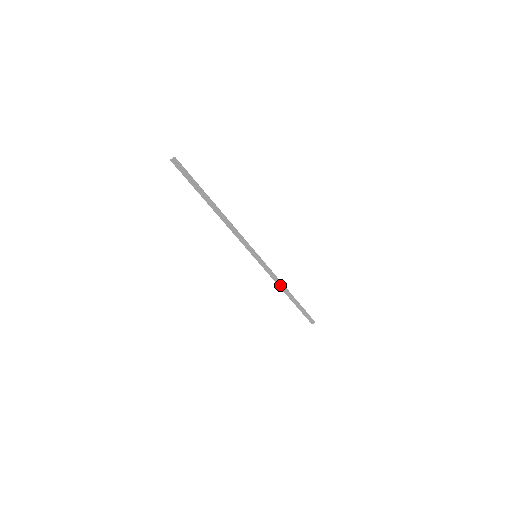
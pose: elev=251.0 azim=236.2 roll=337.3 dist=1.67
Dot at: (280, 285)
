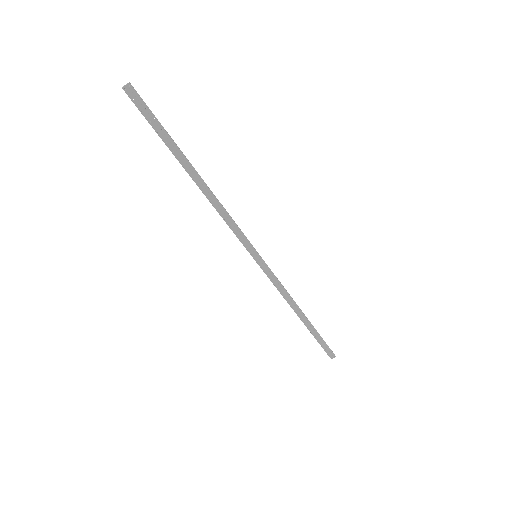
Dot at: (289, 301)
